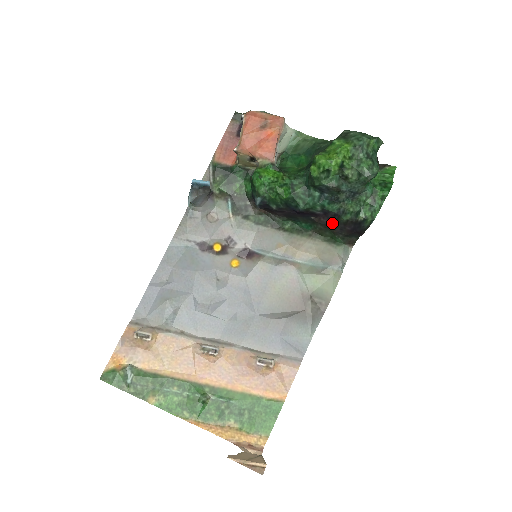
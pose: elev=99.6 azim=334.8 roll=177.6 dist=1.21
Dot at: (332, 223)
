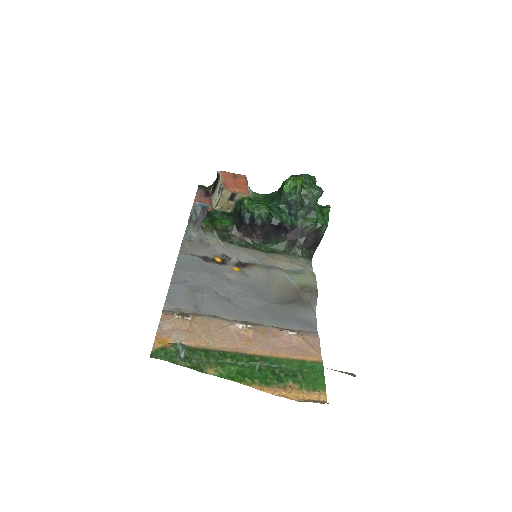
Dot at: (297, 238)
